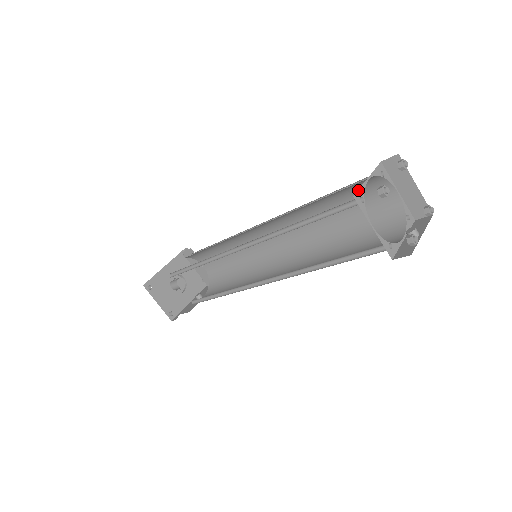
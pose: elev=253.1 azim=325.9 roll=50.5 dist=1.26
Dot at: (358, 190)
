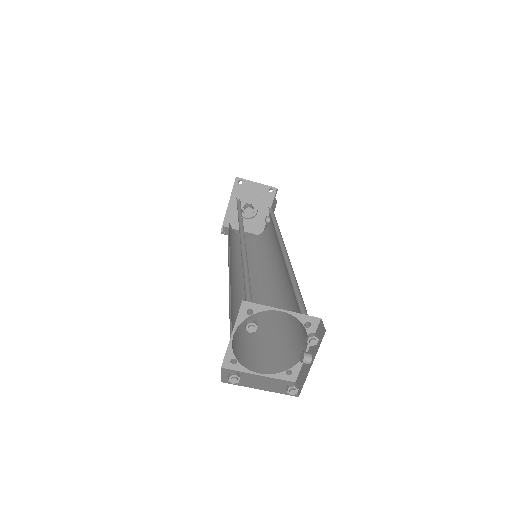
Dot at: (224, 357)
